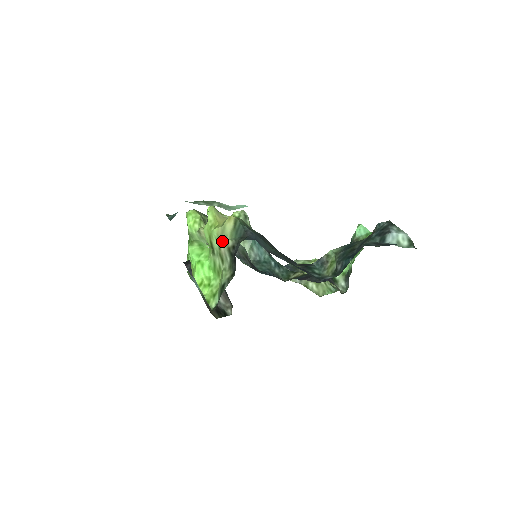
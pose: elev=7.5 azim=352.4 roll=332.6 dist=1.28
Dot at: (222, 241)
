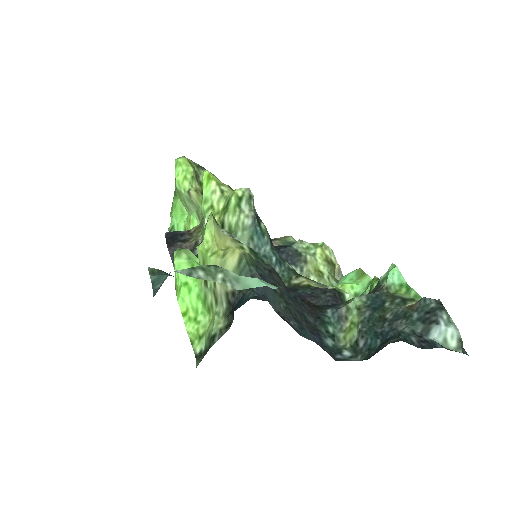
Dot at: occluded
